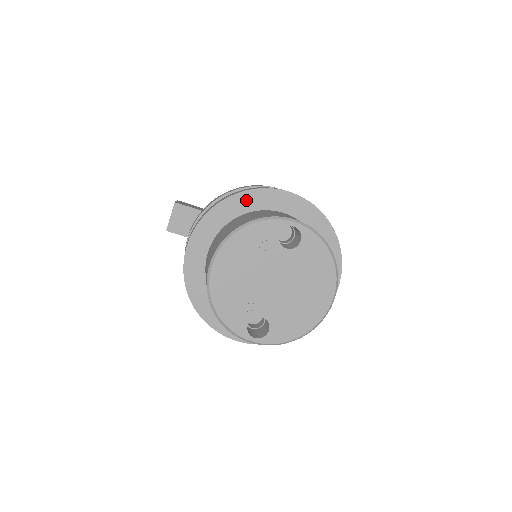
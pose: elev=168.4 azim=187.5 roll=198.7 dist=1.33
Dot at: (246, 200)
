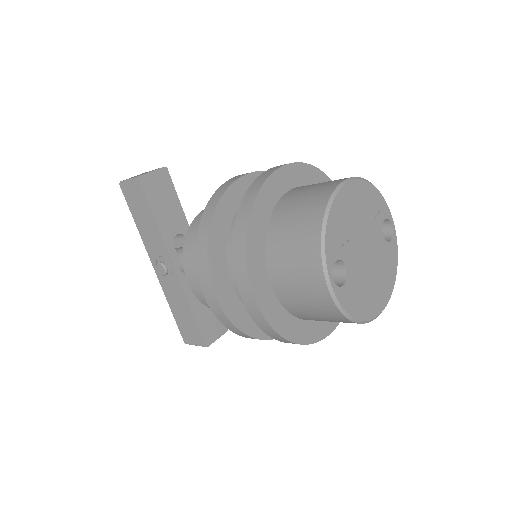
Dot at: occluded
